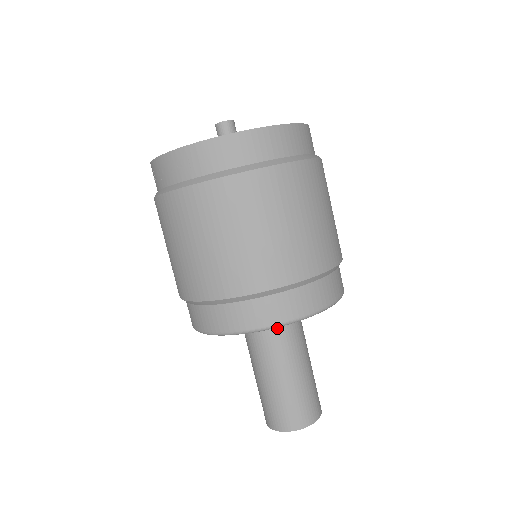
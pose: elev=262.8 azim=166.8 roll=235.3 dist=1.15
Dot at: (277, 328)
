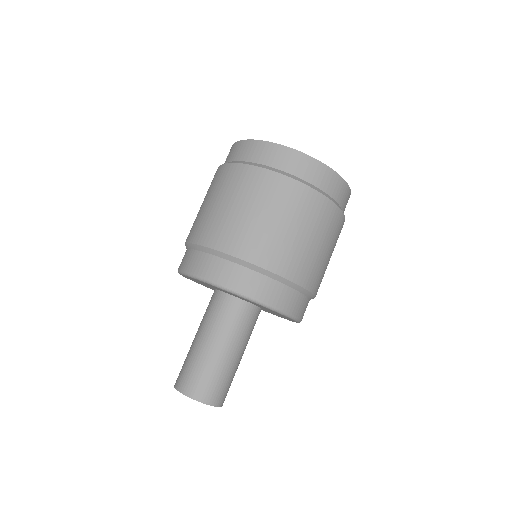
Dot at: (218, 303)
